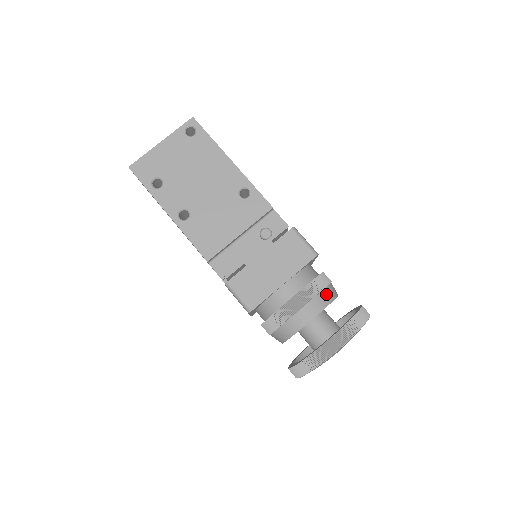
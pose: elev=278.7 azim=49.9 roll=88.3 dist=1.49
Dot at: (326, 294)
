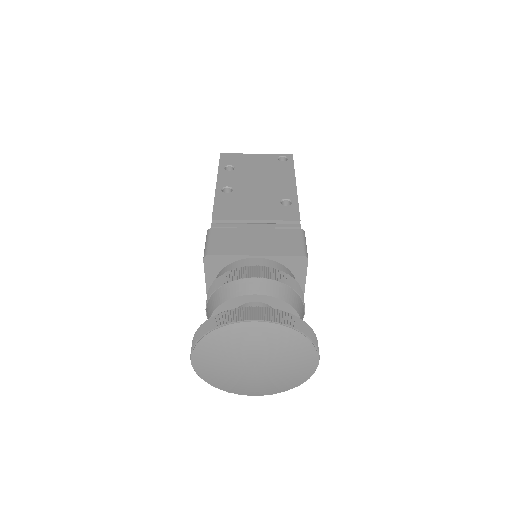
Dot at: (287, 291)
